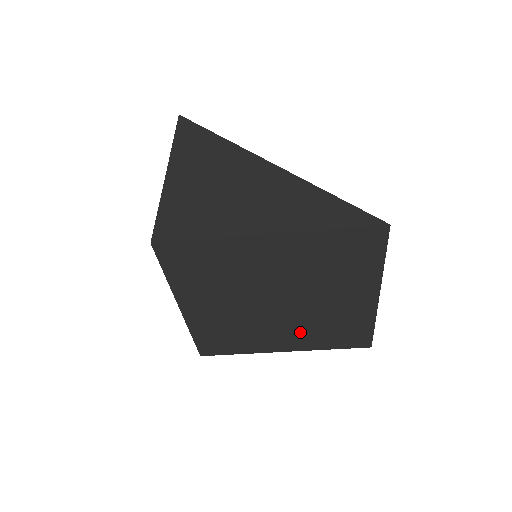
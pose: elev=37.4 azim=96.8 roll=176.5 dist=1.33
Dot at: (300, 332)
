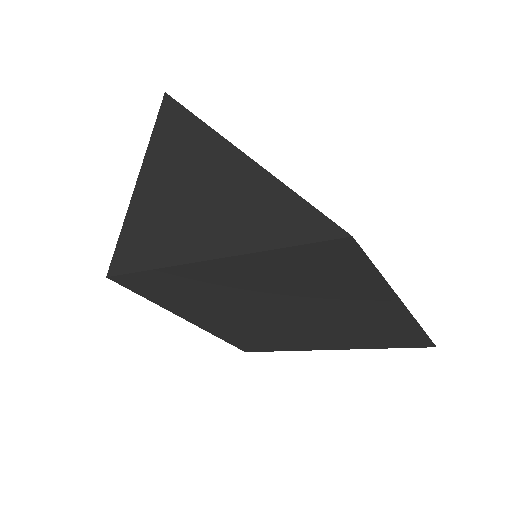
Dot at: (332, 335)
